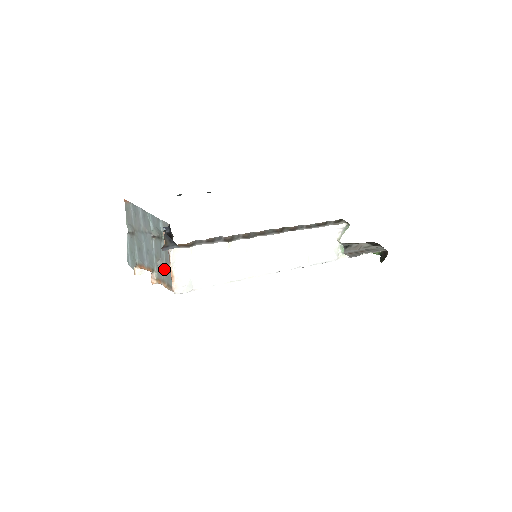
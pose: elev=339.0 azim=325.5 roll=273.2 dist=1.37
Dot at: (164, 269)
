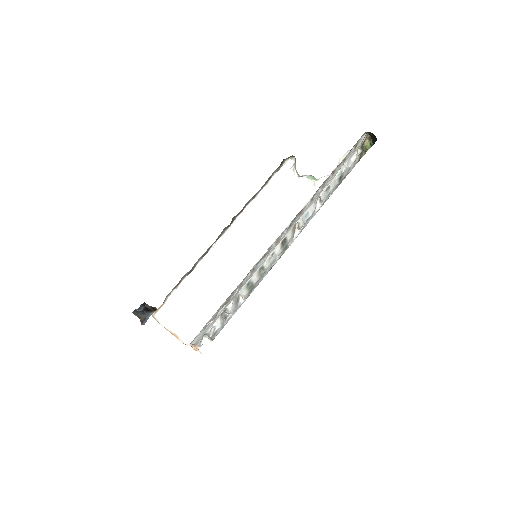
Dot at: occluded
